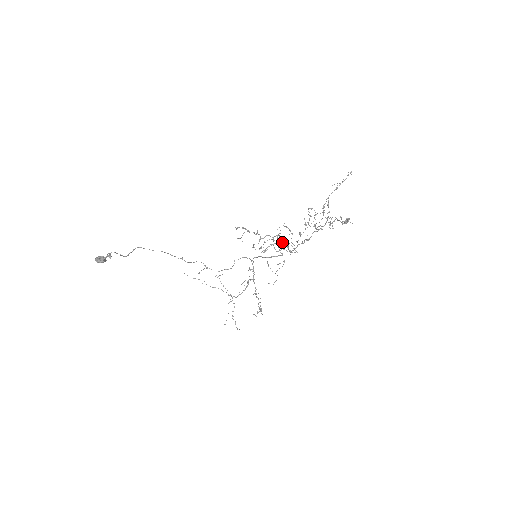
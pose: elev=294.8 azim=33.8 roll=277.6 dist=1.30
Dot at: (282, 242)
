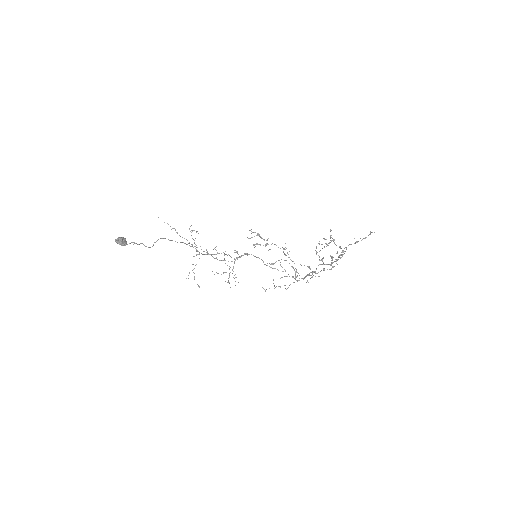
Dot at: occluded
